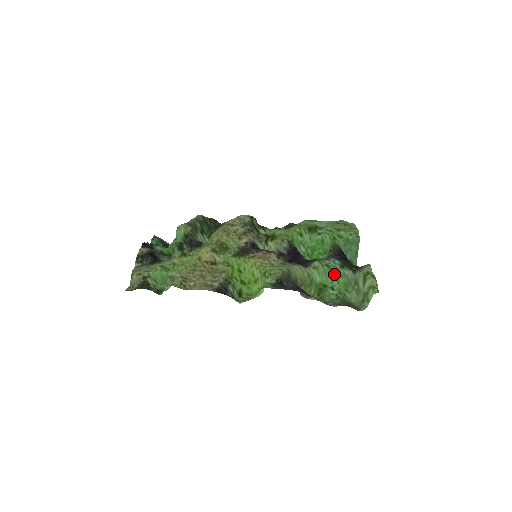
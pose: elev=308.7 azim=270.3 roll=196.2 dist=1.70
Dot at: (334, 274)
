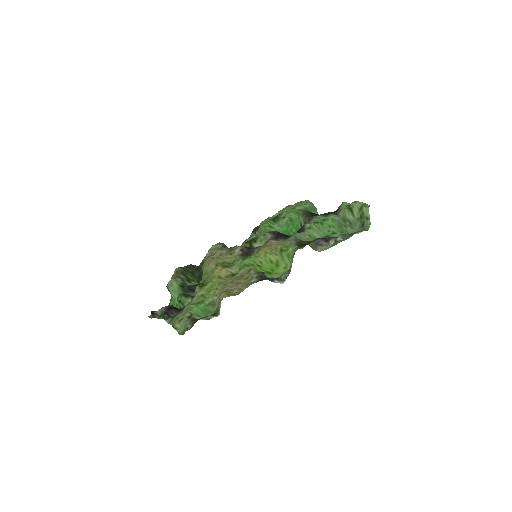
Dot at: (326, 224)
